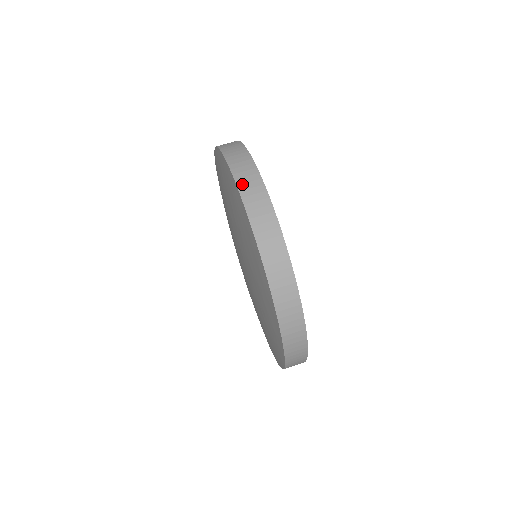
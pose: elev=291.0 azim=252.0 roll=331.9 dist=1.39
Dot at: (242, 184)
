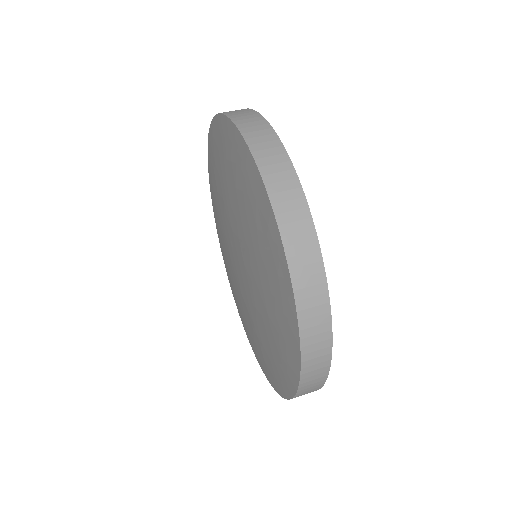
Dot at: (261, 158)
